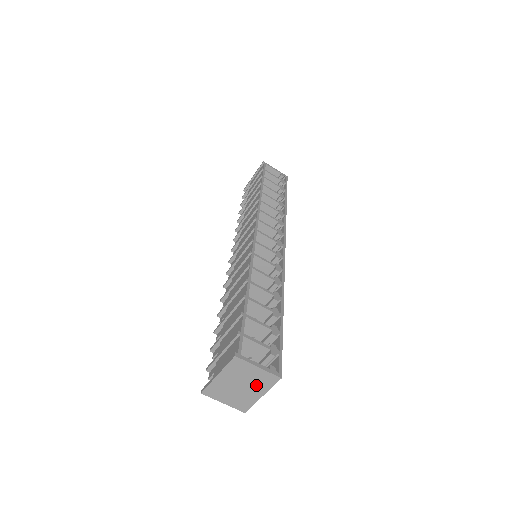
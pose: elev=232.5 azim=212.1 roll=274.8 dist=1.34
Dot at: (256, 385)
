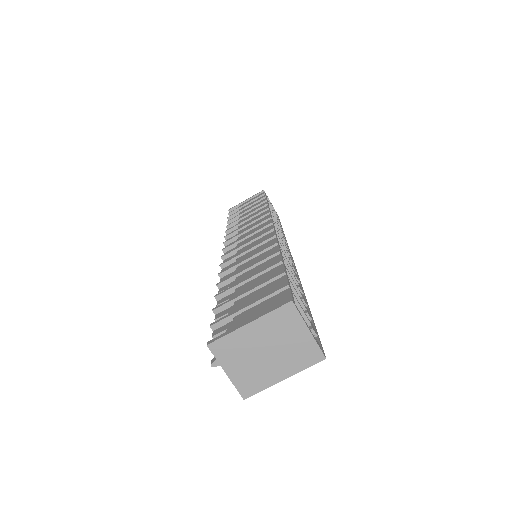
Dot at: (288, 358)
